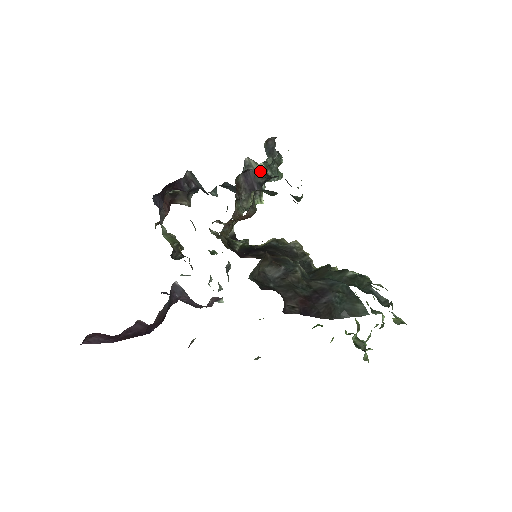
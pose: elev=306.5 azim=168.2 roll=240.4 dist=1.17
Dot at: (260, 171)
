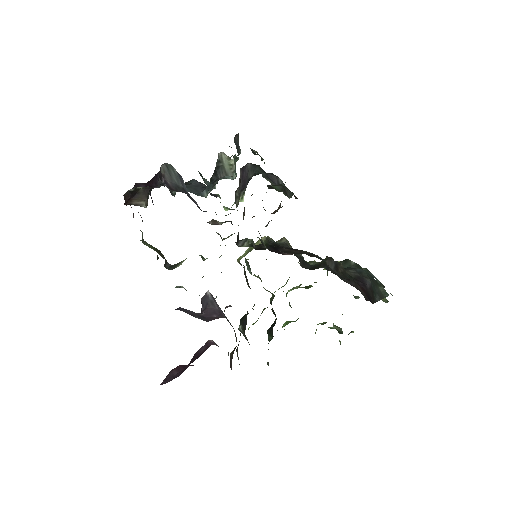
Dot at: (255, 166)
